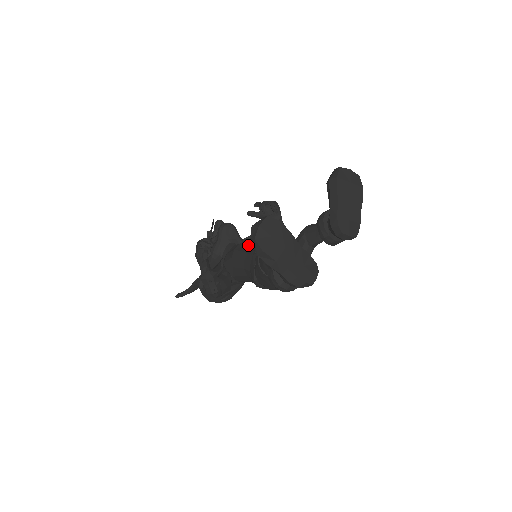
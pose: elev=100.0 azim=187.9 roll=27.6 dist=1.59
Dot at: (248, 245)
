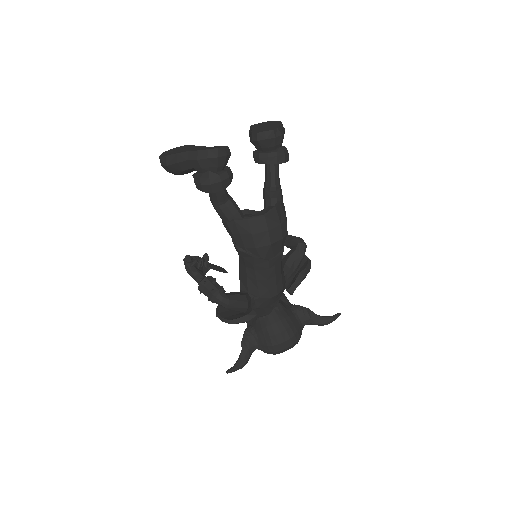
Dot at: occluded
